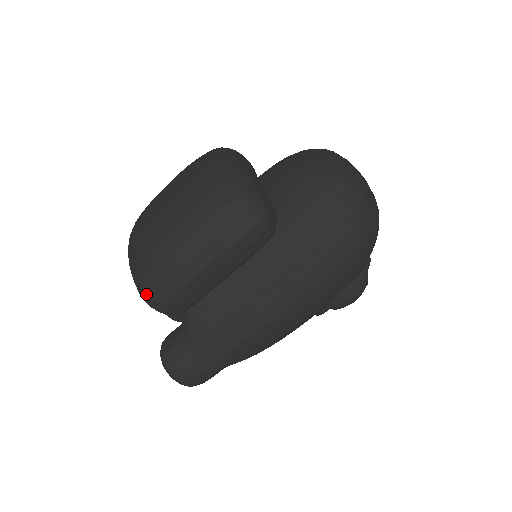
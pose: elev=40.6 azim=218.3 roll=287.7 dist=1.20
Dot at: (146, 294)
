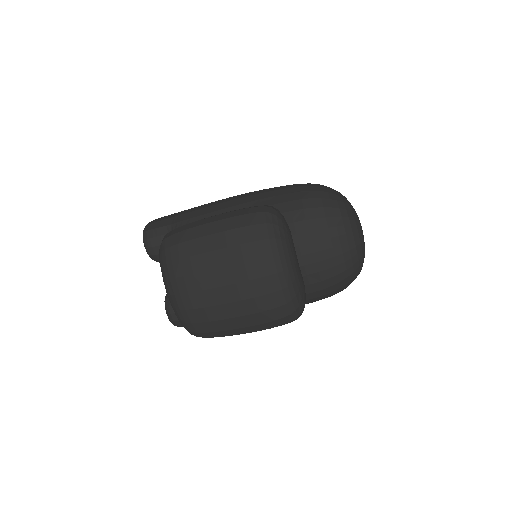
Dot at: occluded
